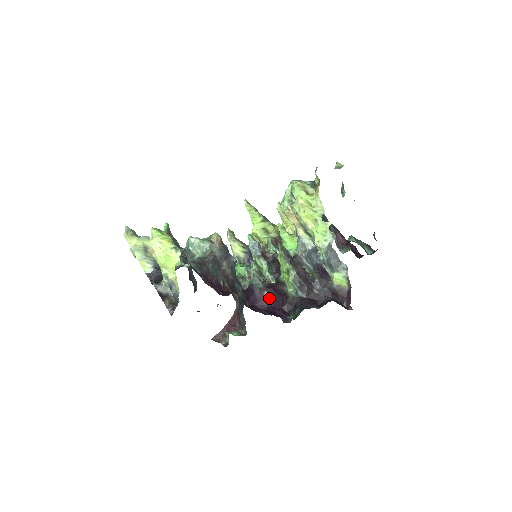
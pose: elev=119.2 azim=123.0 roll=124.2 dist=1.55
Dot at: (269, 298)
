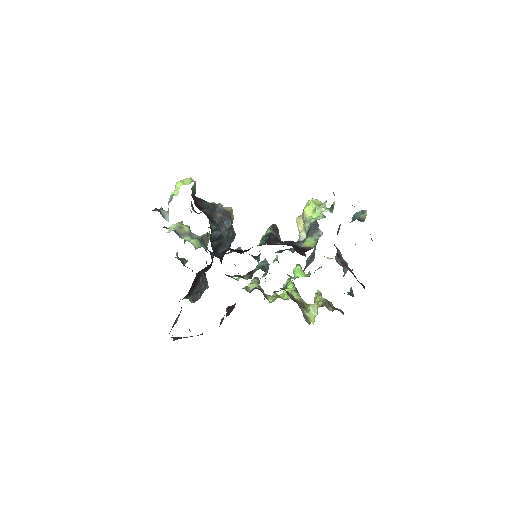
Dot at: occluded
